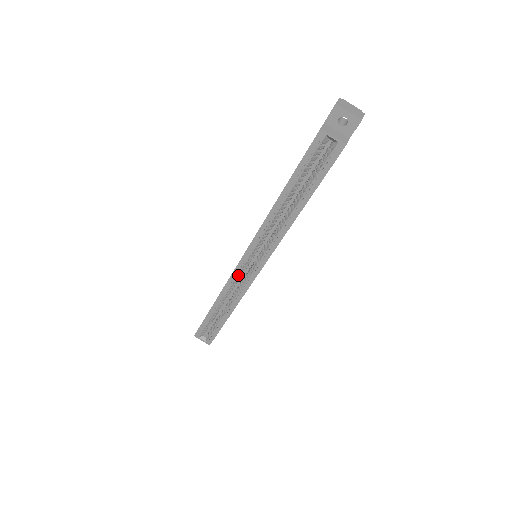
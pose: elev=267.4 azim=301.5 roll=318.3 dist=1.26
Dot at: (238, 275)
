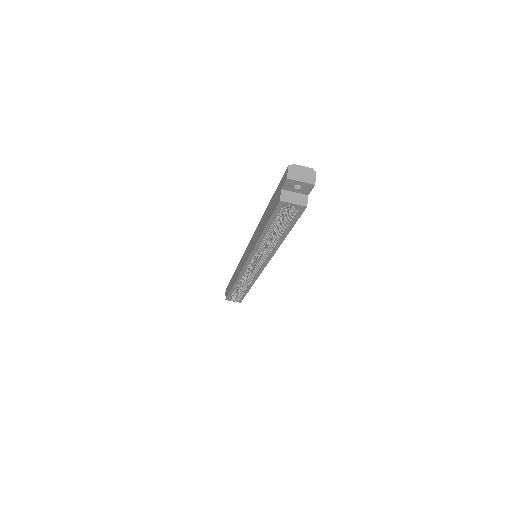
Dot at: (246, 272)
